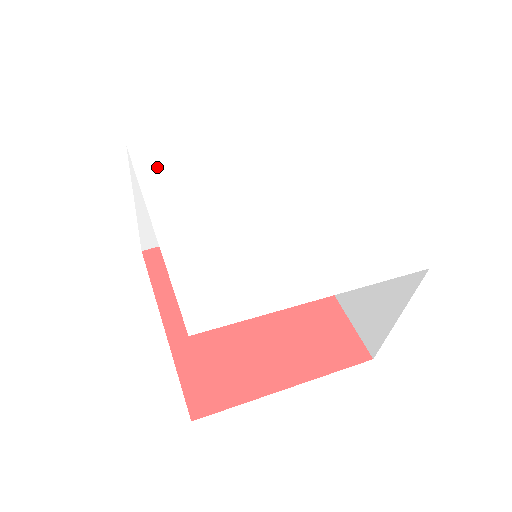
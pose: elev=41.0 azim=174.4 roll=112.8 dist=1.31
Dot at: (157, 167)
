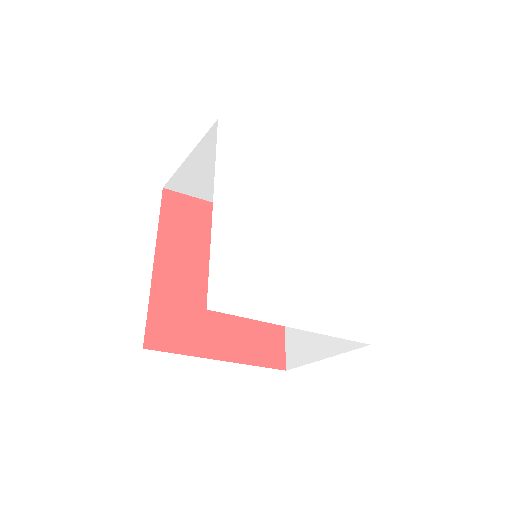
Dot at: (233, 154)
